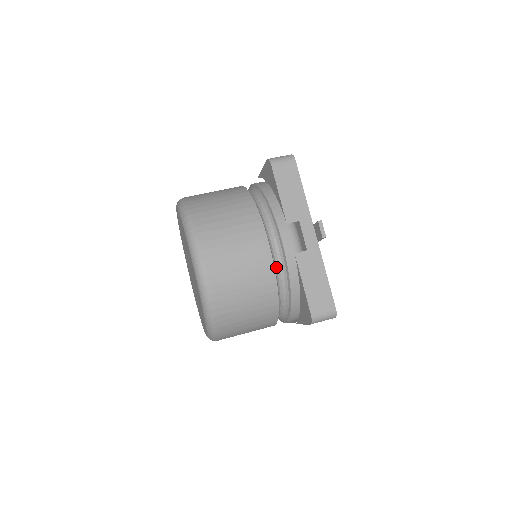
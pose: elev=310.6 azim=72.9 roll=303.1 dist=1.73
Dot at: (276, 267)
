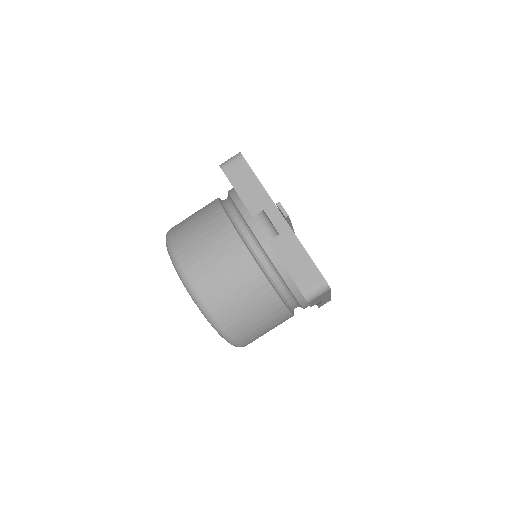
Dot at: (259, 261)
